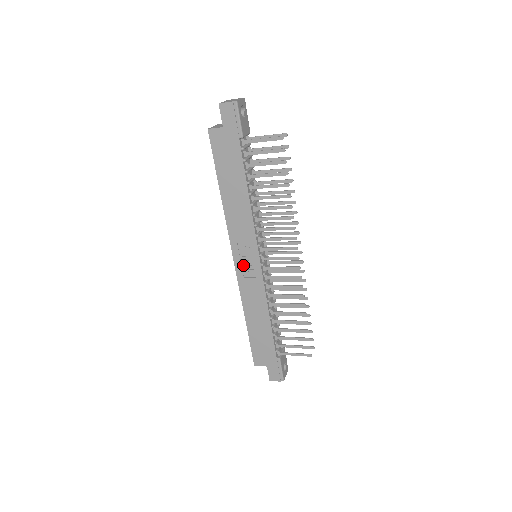
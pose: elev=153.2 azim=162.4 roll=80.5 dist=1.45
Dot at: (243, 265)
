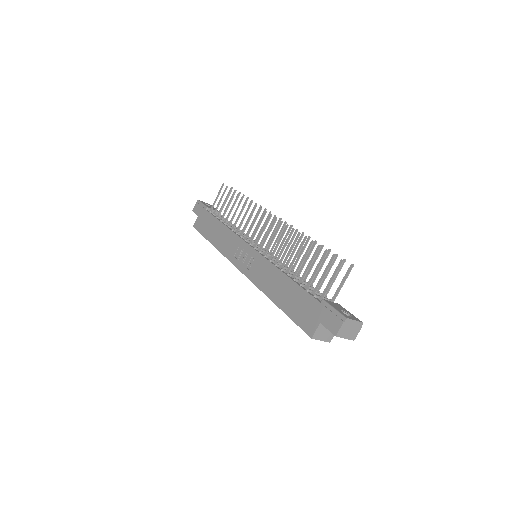
Dot at: (245, 265)
